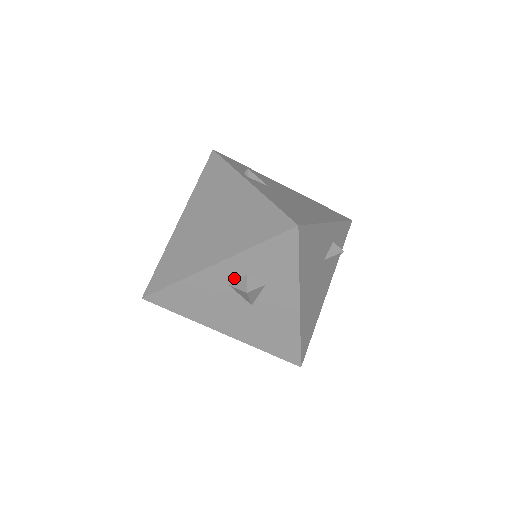
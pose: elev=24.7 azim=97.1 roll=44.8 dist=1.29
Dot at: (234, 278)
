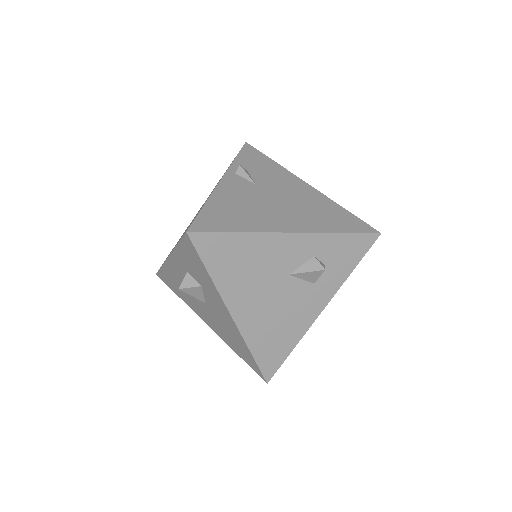
Dot at: (184, 273)
